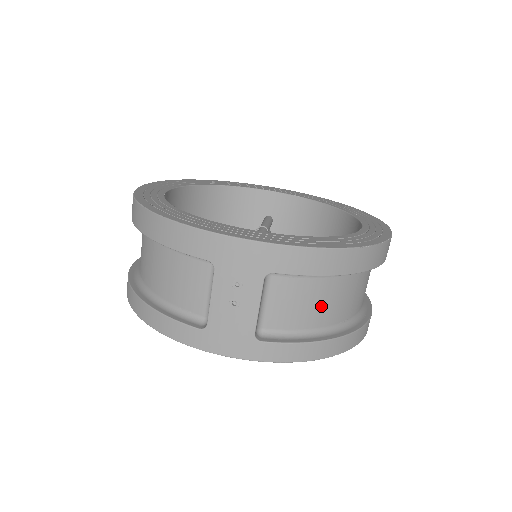
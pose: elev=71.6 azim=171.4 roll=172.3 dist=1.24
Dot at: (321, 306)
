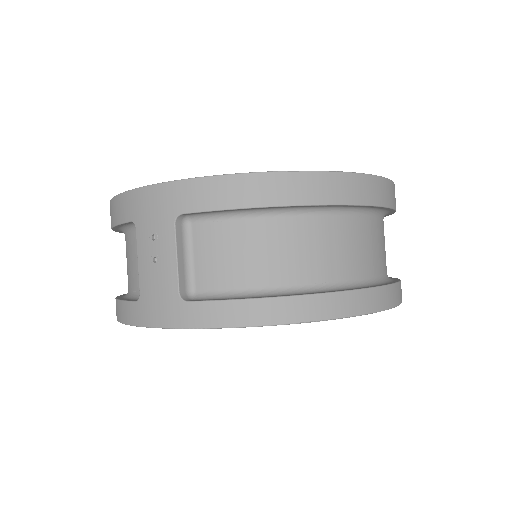
Dot at: (263, 257)
